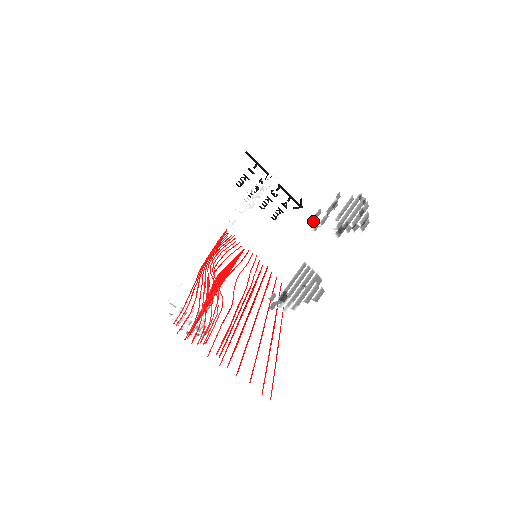
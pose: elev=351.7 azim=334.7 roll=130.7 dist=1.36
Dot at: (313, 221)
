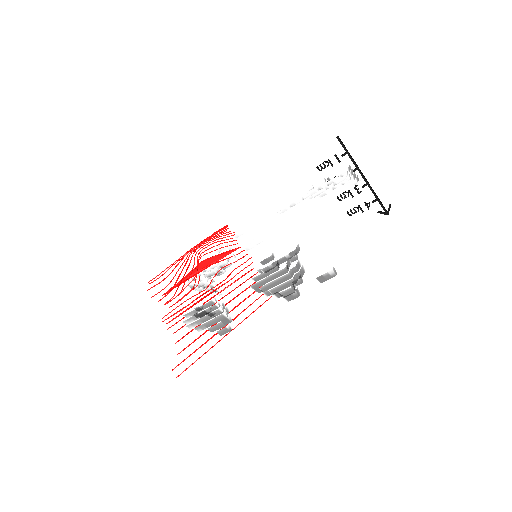
Dot at: (262, 264)
